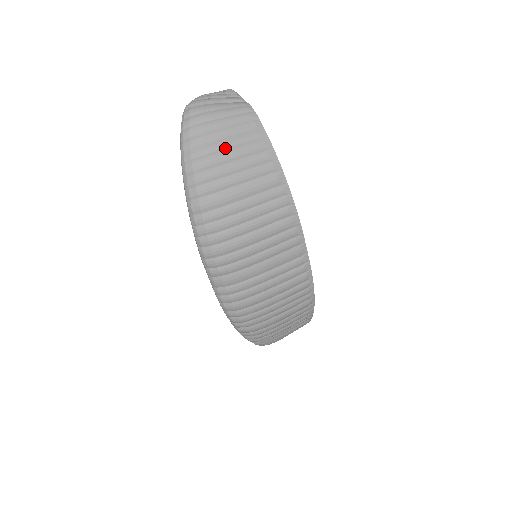
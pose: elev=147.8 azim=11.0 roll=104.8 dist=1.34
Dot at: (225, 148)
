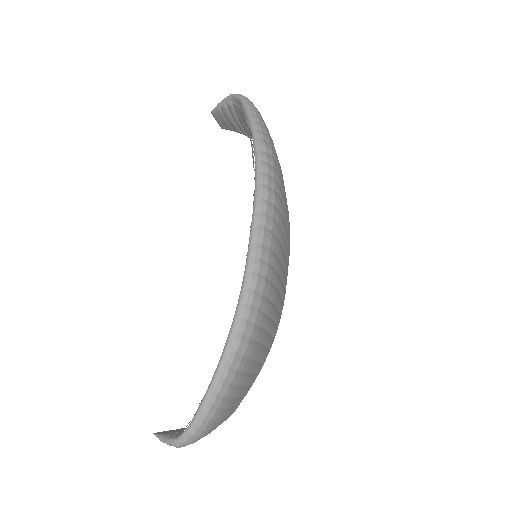
Dot at: occluded
